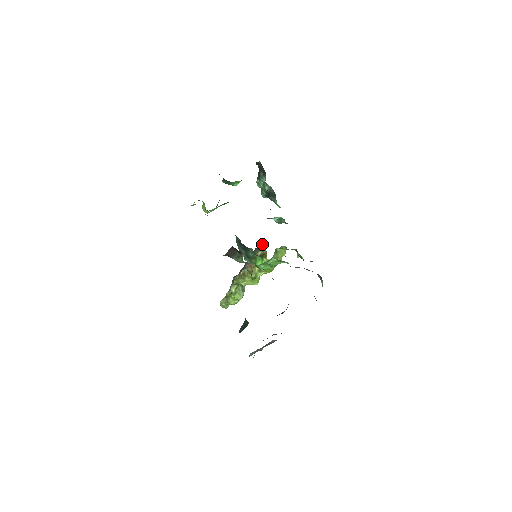
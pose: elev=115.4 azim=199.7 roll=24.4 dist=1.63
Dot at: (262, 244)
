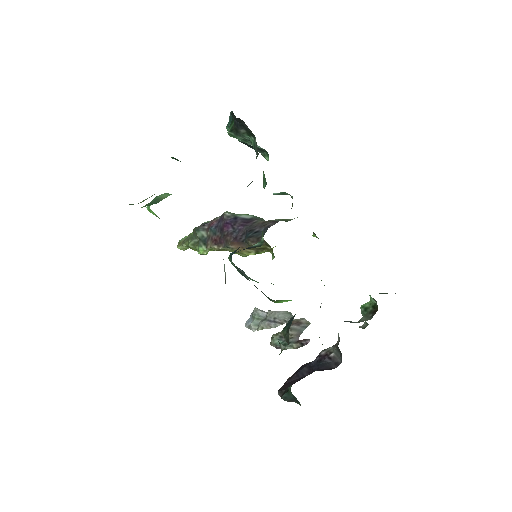
Dot at: occluded
